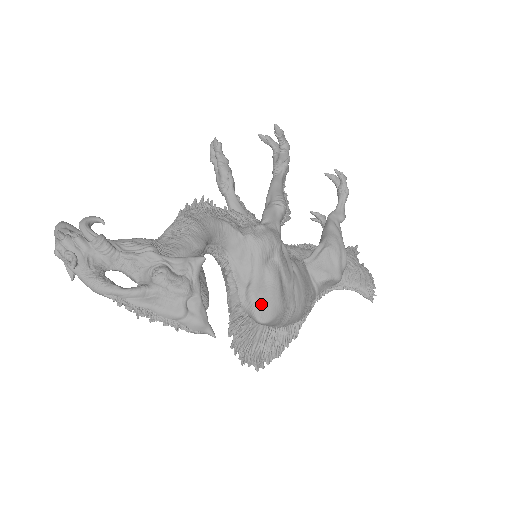
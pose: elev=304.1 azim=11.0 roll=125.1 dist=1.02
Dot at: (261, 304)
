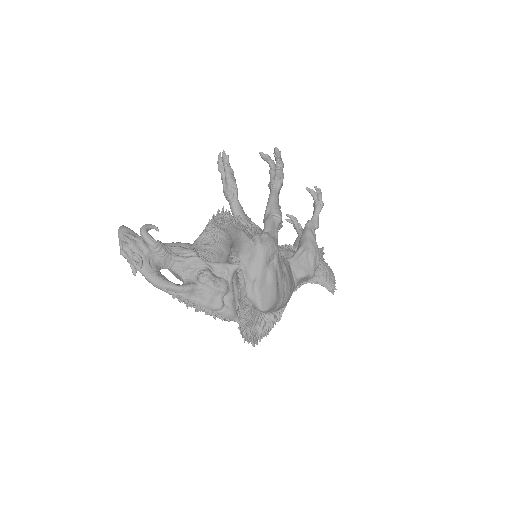
Dot at: (263, 296)
